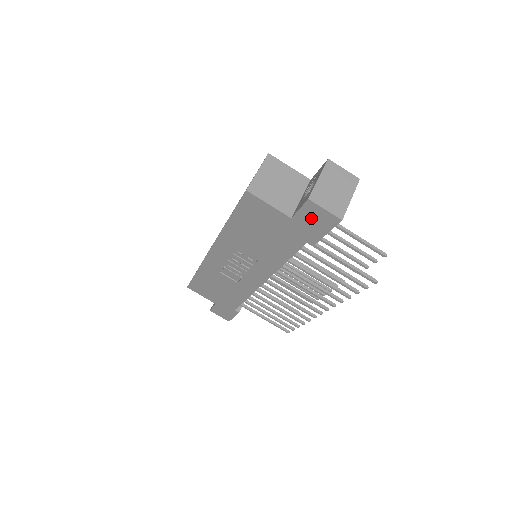
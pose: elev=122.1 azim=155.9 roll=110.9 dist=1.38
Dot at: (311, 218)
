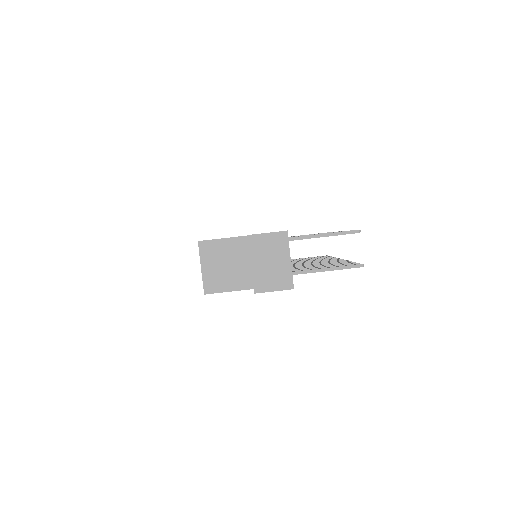
Dot at: occluded
